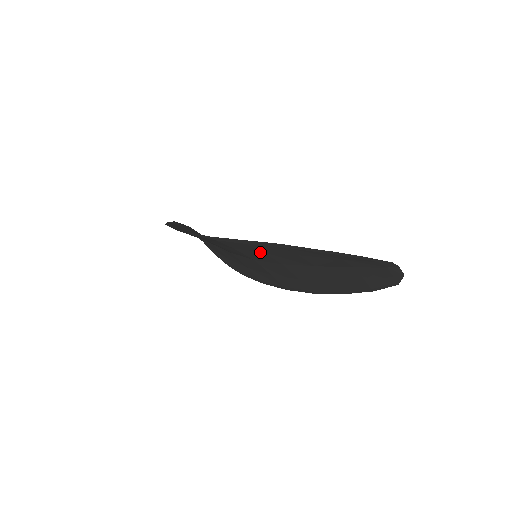
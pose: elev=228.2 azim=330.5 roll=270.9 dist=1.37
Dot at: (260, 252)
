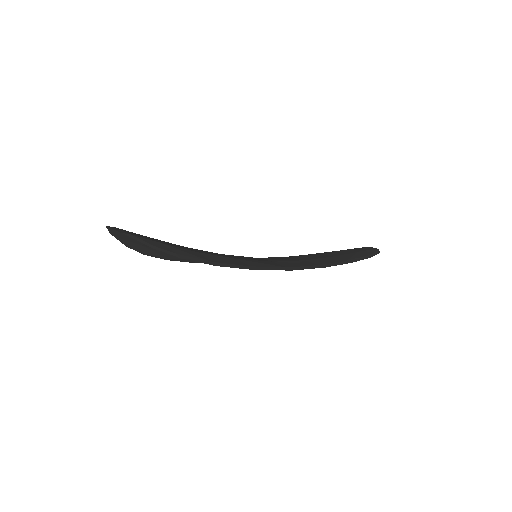
Dot at: occluded
